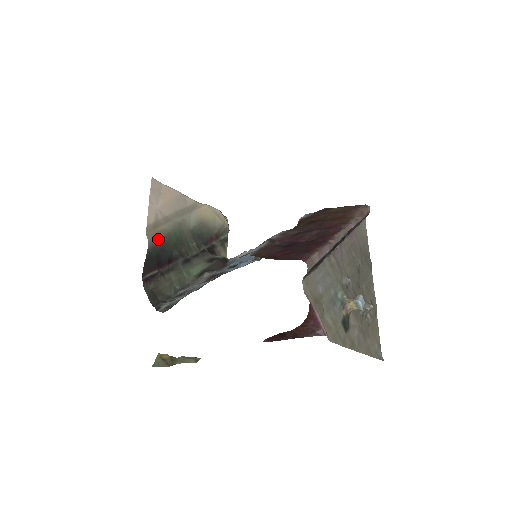
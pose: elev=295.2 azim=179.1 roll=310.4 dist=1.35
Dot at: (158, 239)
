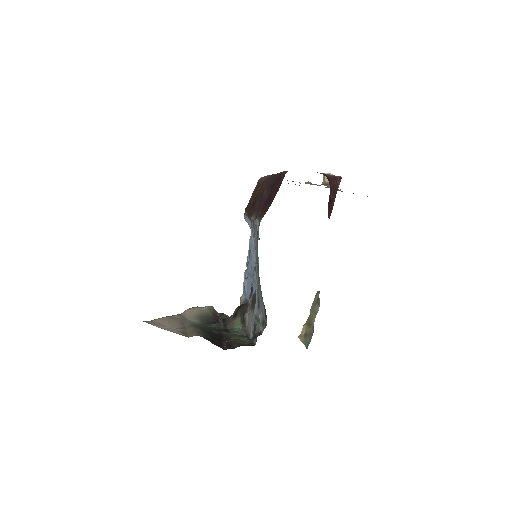
Dot at: (198, 332)
